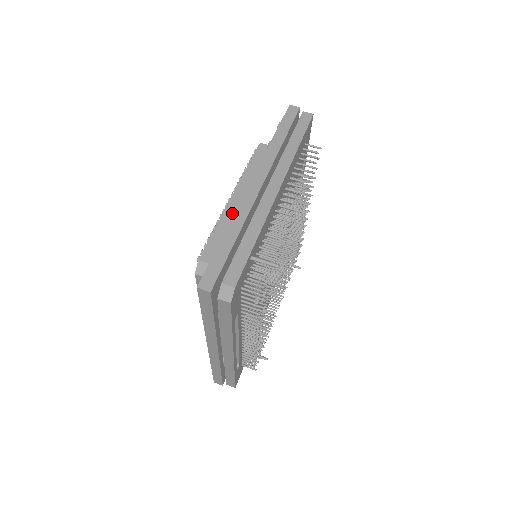
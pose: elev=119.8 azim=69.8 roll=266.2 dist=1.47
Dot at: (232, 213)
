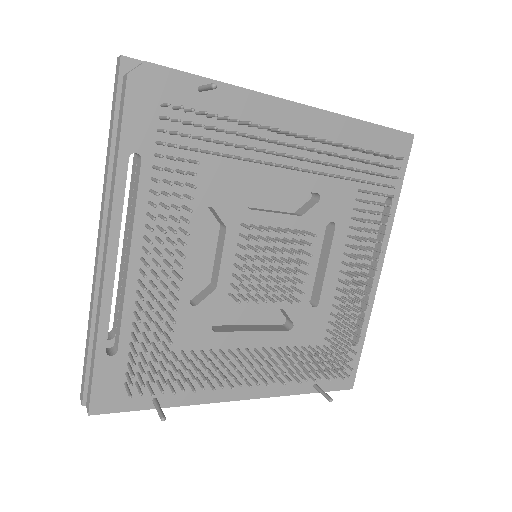
Dot at: occluded
